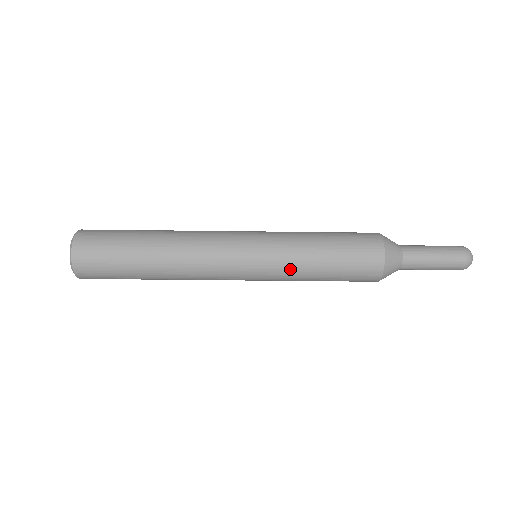
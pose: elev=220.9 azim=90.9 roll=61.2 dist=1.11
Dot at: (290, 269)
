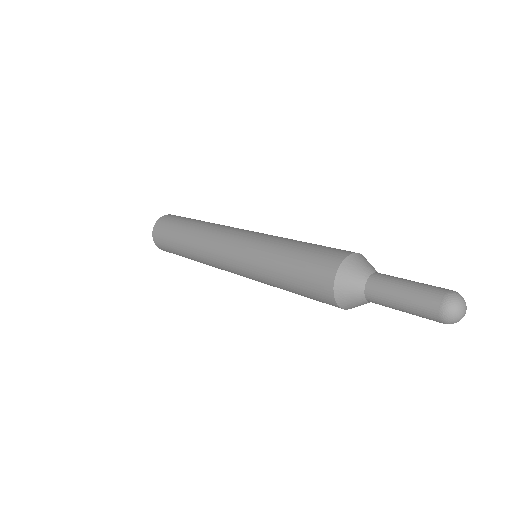
Dot at: occluded
